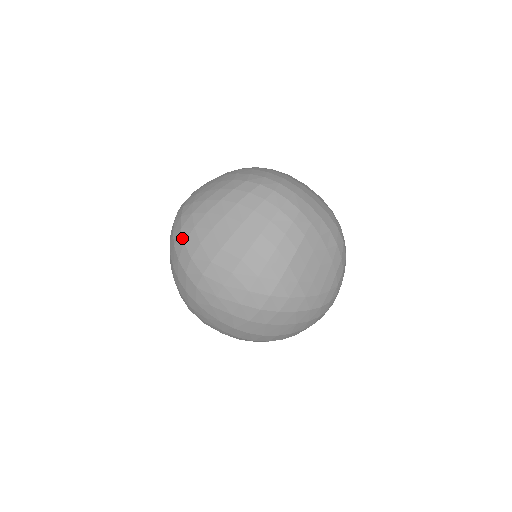
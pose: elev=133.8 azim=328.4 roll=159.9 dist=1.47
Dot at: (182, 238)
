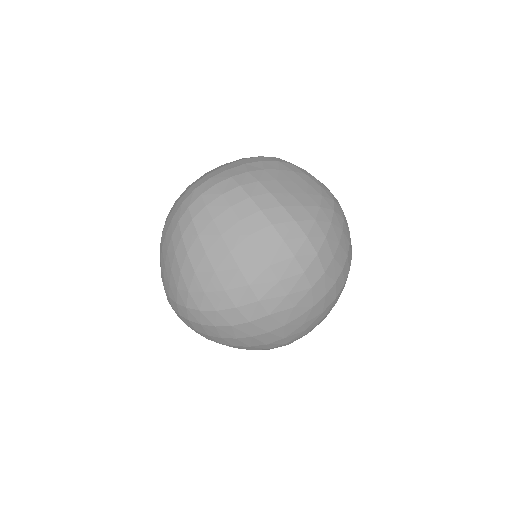
Dot at: (210, 312)
